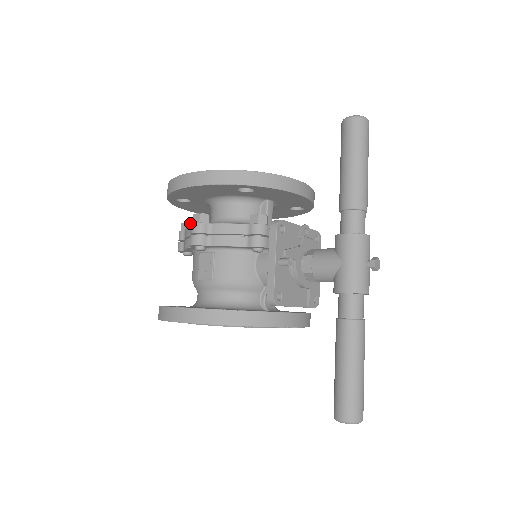
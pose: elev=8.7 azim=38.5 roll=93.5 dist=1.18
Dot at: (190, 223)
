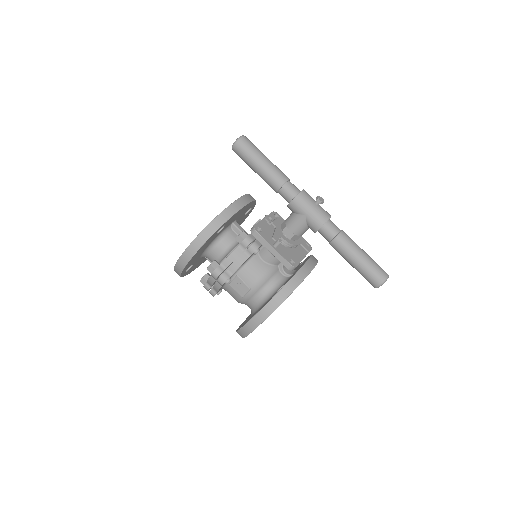
Dot at: (204, 276)
